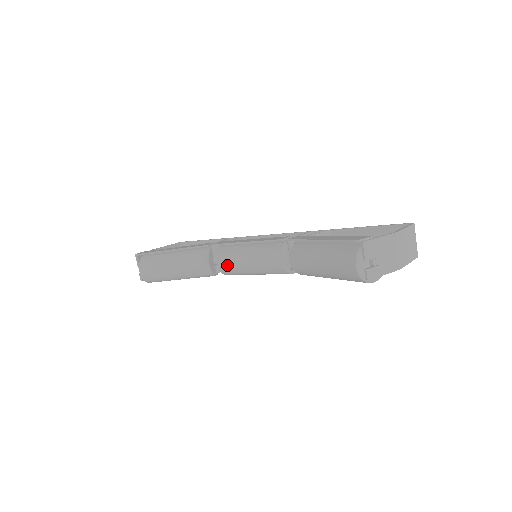
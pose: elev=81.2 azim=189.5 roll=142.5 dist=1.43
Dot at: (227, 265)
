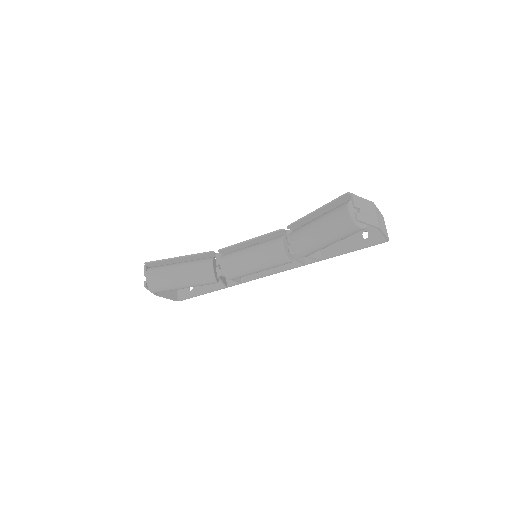
Dot at: (230, 263)
